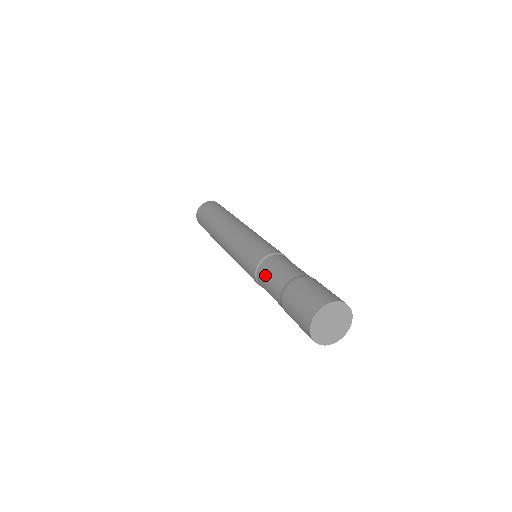
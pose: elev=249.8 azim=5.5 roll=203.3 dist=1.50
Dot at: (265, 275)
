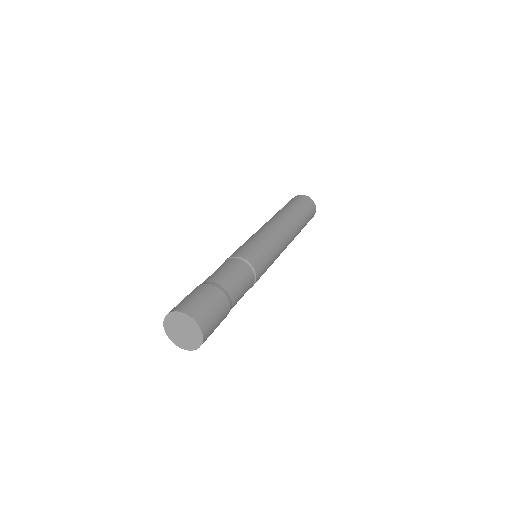
Dot at: (220, 267)
